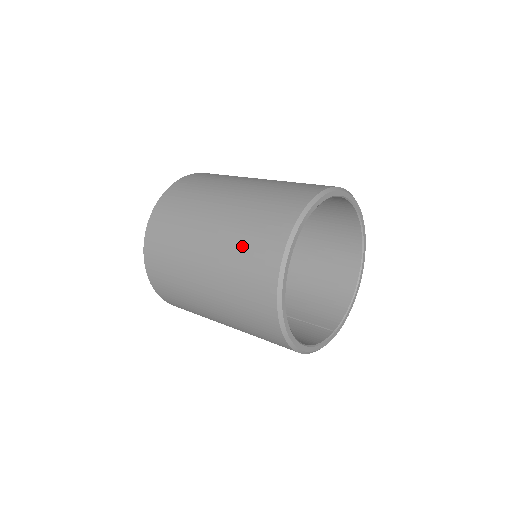
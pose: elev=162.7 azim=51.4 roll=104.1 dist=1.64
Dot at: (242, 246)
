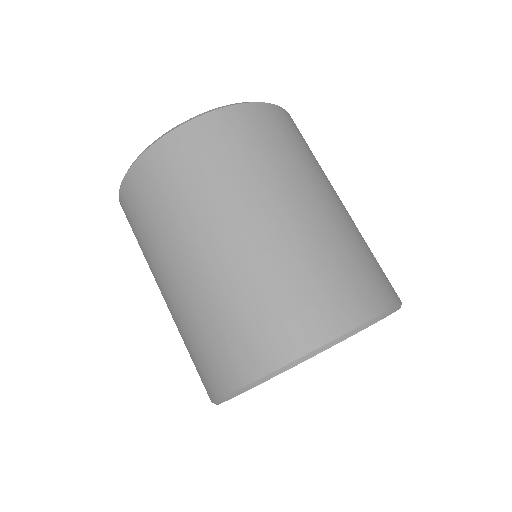
Dot at: (193, 340)
